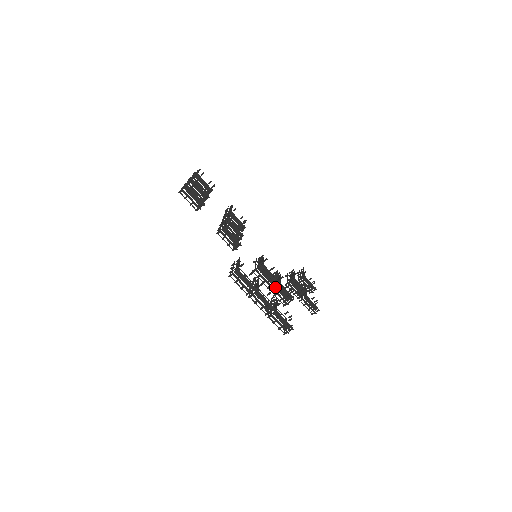
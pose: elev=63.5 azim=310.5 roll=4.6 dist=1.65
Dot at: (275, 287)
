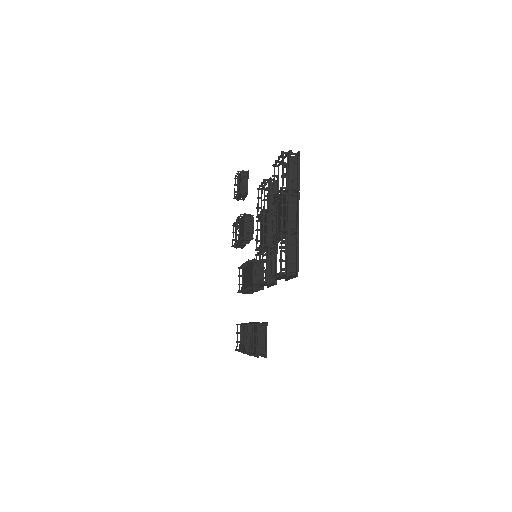
Dot at: occluded
